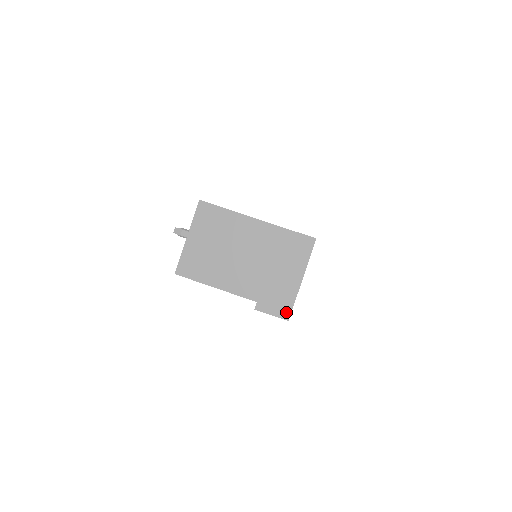
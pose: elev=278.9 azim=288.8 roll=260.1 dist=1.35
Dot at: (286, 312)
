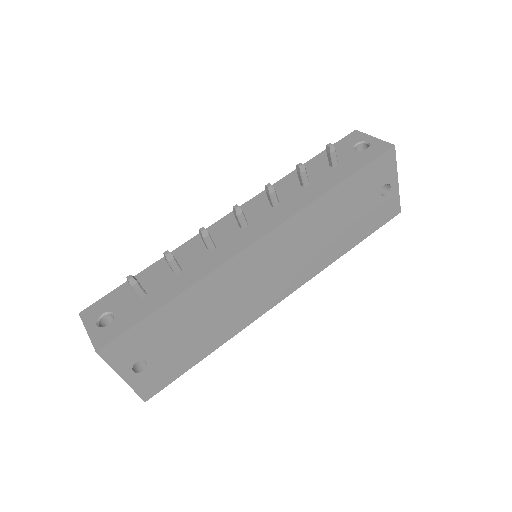
Dot at: occluded
